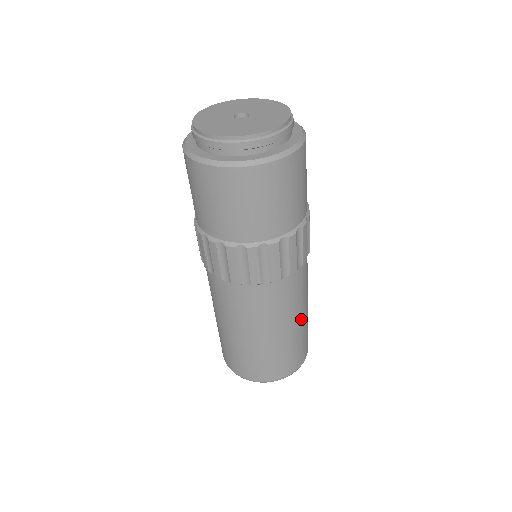
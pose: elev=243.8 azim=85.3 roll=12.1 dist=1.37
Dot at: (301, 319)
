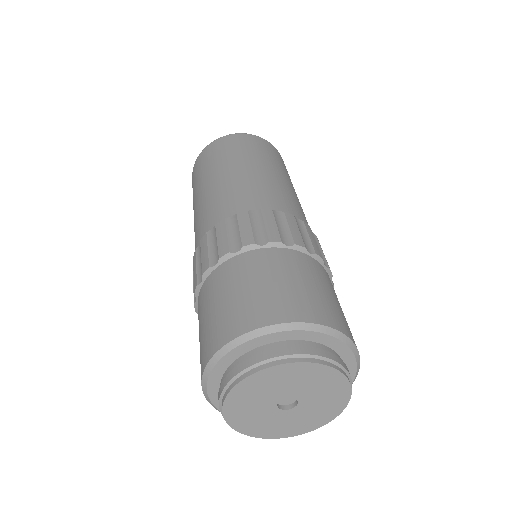
Dot at: occluded
